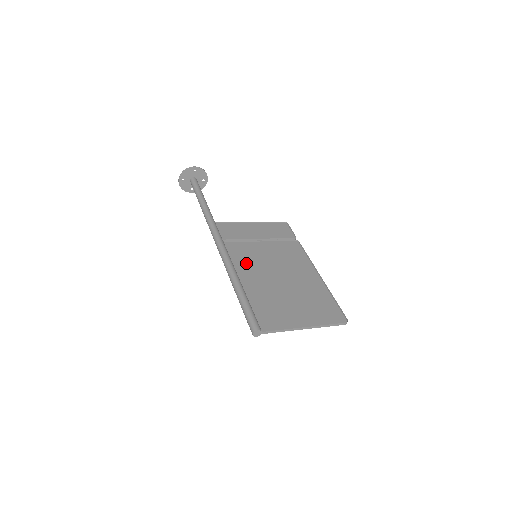
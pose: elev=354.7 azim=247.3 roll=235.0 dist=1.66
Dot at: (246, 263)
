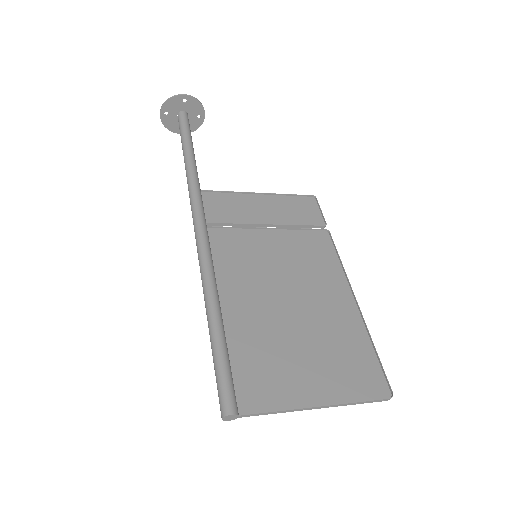
Dot at: (237, 269)
